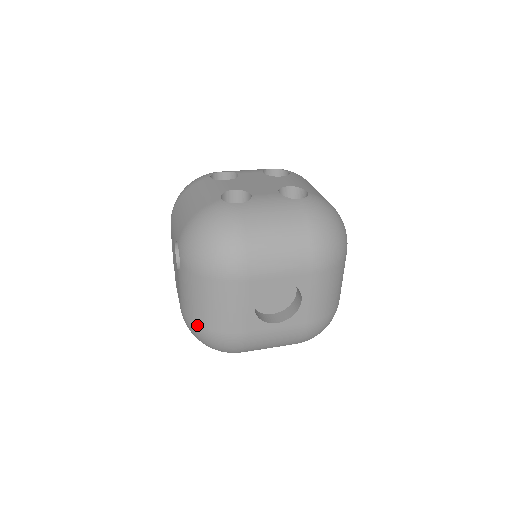
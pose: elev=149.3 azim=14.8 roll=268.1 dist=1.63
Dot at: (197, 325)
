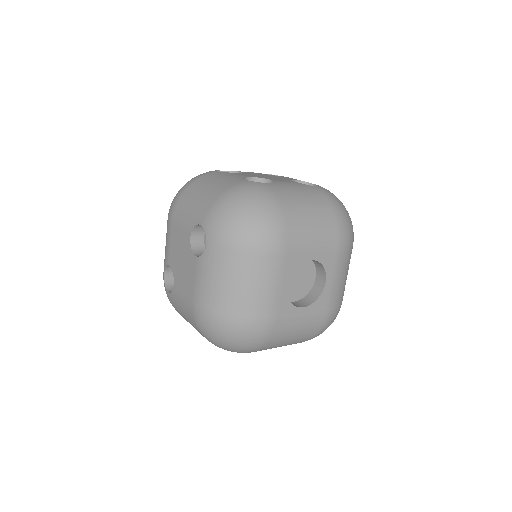
Dot at: (222, 314)
